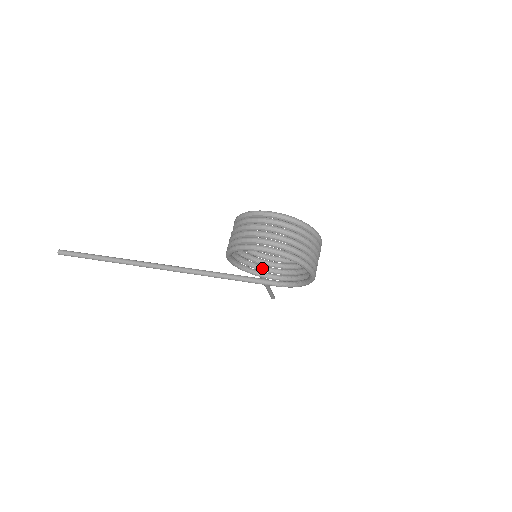
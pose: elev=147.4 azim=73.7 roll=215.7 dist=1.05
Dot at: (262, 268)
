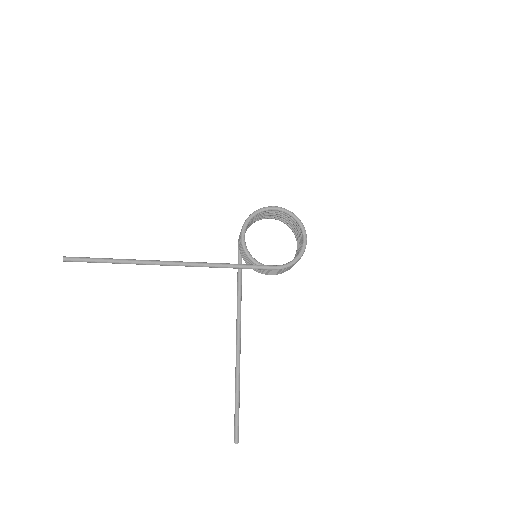
Dot at: occluded
